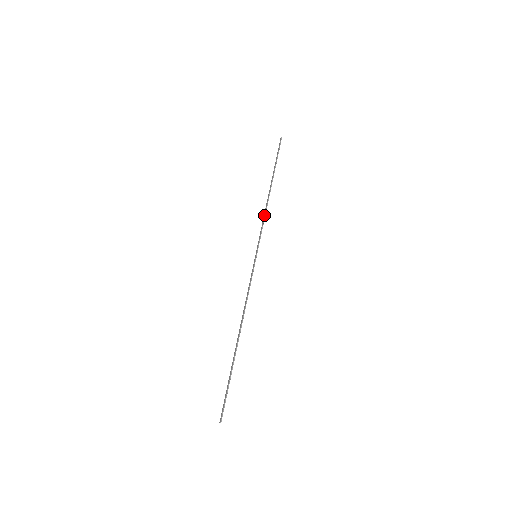
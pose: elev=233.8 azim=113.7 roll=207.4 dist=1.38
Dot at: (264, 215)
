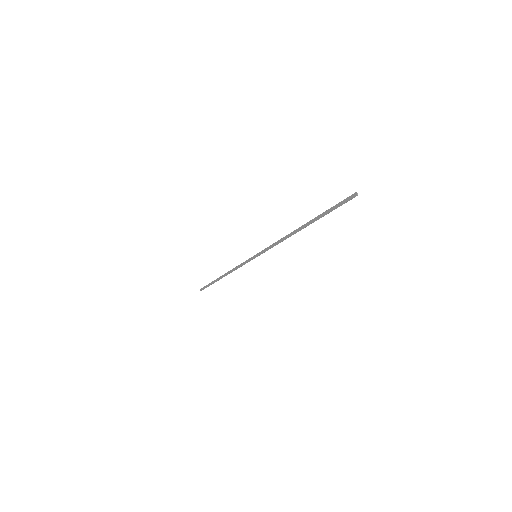
Dot at: (279, 242)
